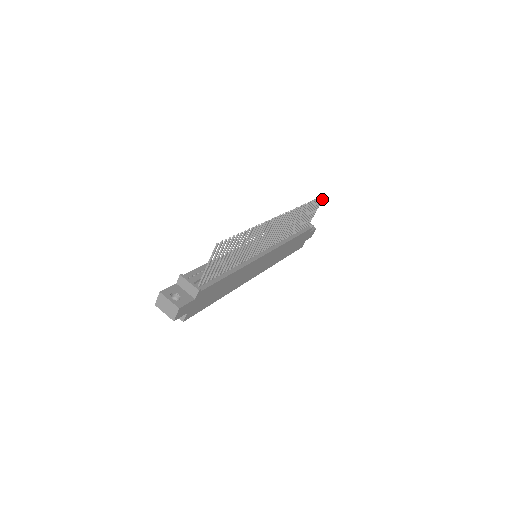
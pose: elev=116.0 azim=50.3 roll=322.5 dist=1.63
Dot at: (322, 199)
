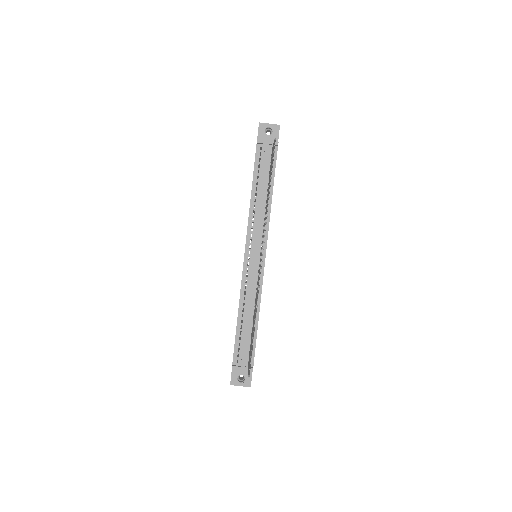
Dot at: (275, 141)
